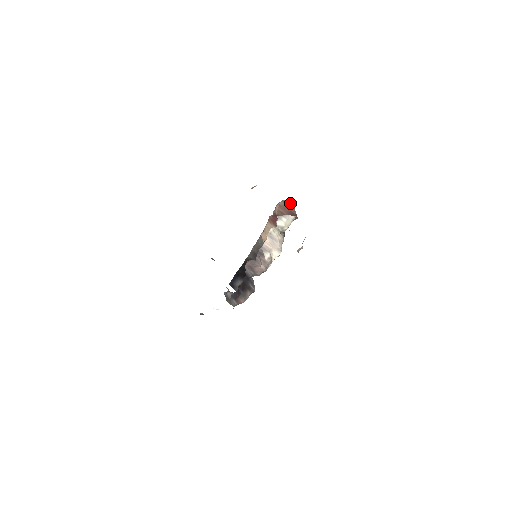
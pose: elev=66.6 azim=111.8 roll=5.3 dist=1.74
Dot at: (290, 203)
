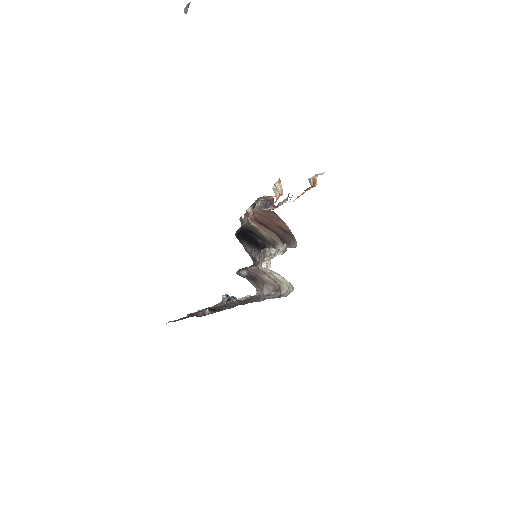
Dot at: (274, 216)
